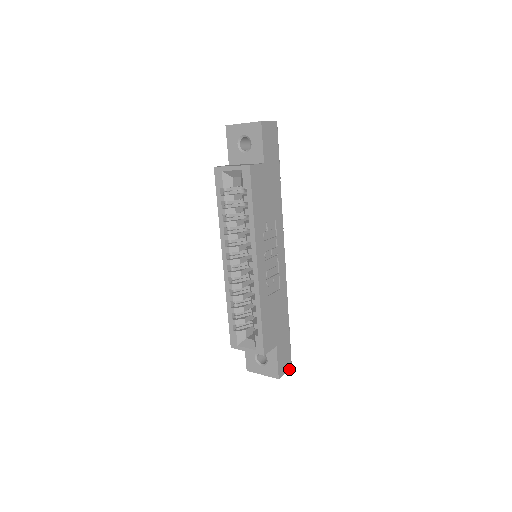
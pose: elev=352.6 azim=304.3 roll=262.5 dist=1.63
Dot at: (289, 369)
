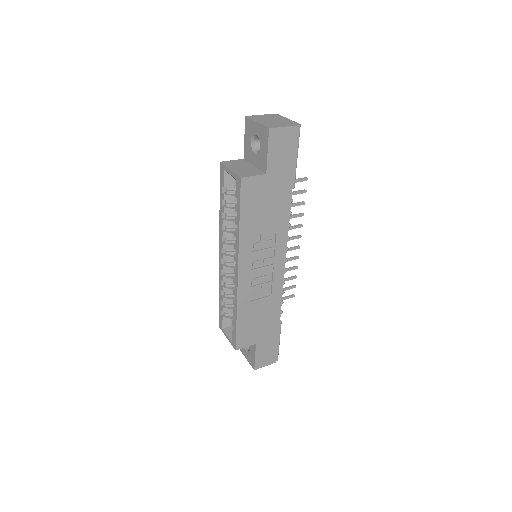
Dot at: (272, 363)
